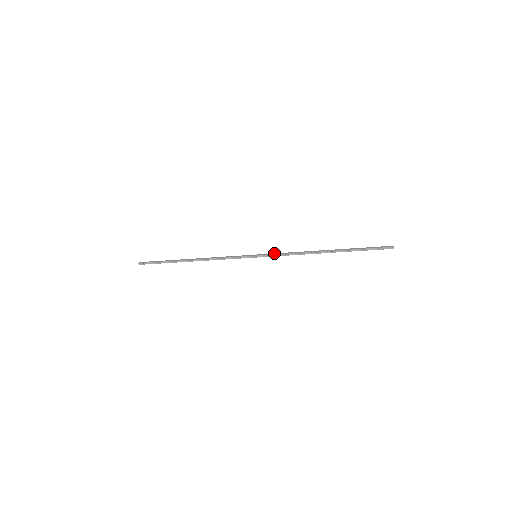
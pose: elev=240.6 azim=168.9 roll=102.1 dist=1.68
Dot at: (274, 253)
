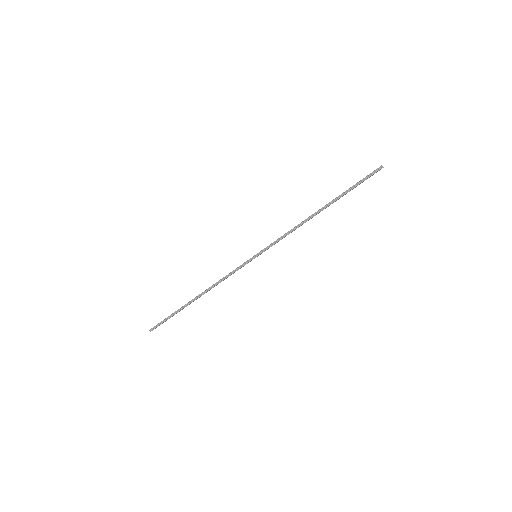
Dot at: (272, 243)
